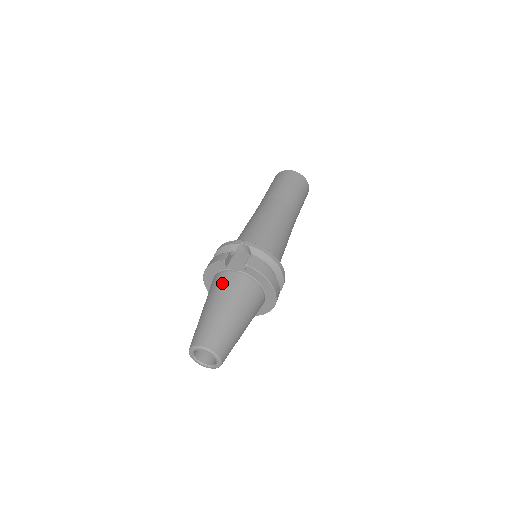
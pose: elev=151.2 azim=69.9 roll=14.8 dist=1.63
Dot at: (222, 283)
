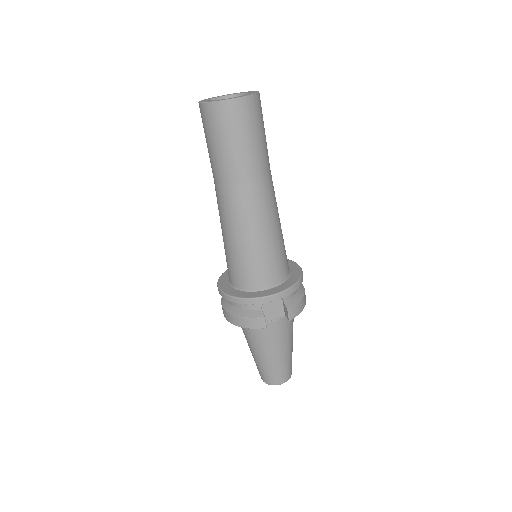
Dot at: (268, 336)
